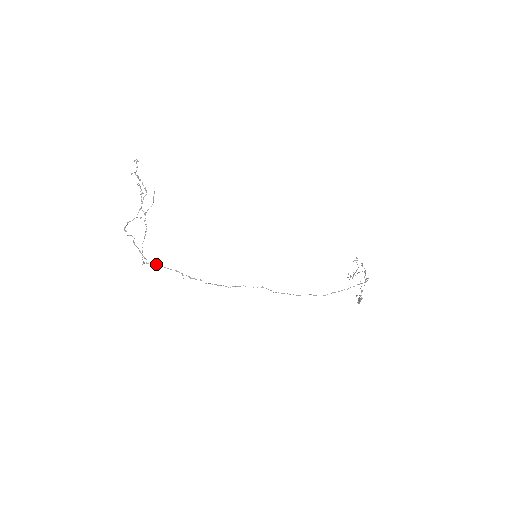
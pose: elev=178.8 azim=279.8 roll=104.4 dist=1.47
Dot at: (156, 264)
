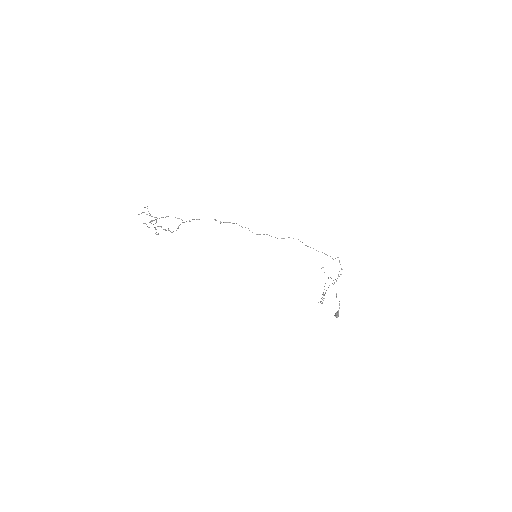
Dot at: occluded
